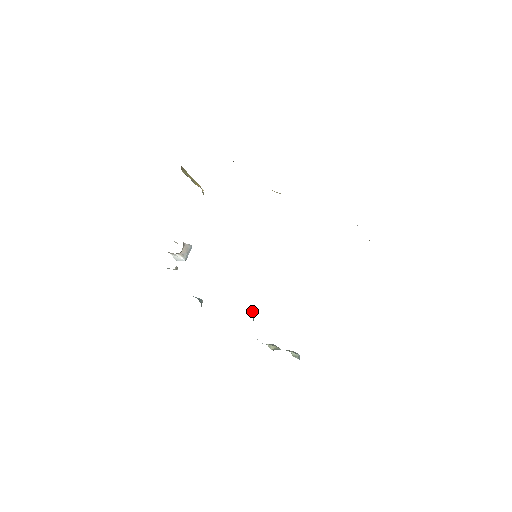
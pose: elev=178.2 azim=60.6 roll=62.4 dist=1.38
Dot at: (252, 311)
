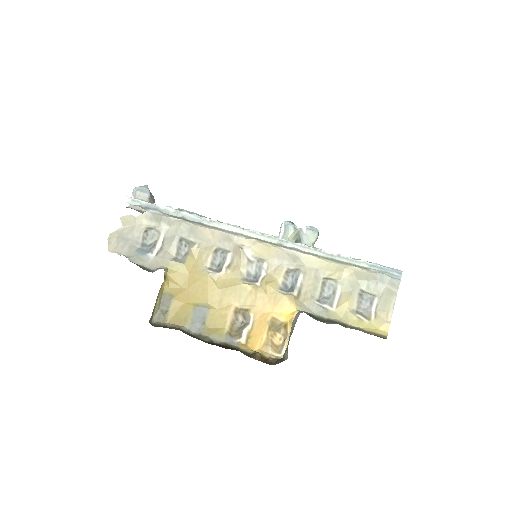
Dot at: occluded
